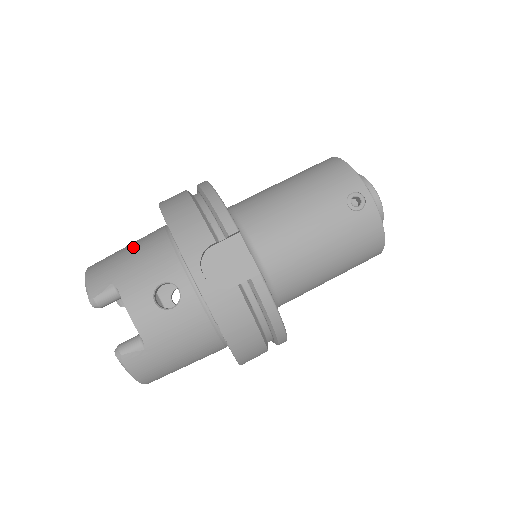
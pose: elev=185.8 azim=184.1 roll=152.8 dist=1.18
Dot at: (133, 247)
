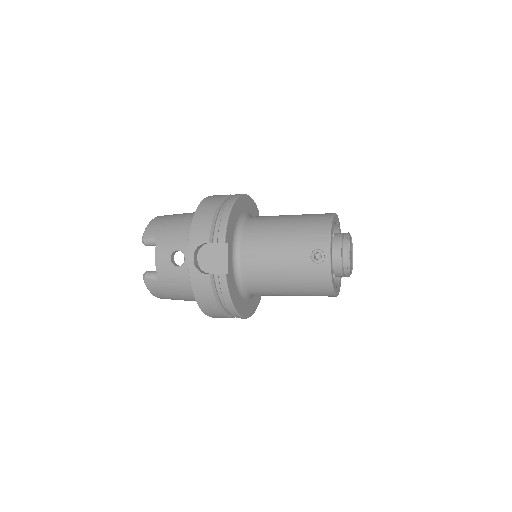
Dot at: (180, 218)
